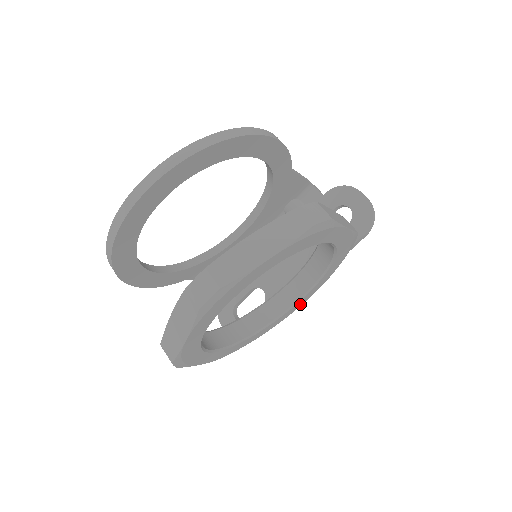
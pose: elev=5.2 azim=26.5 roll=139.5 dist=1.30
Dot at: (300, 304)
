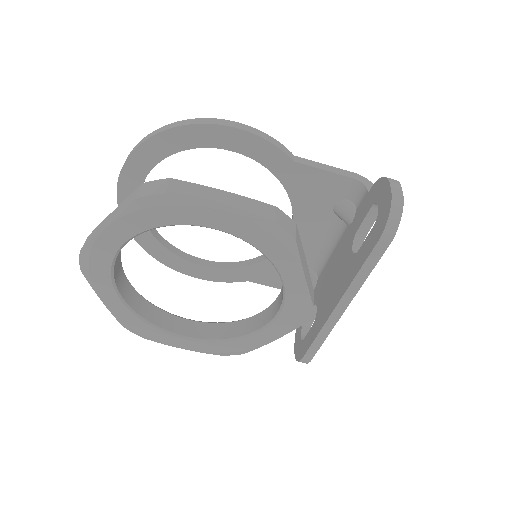
Dot at: (292, 319)
